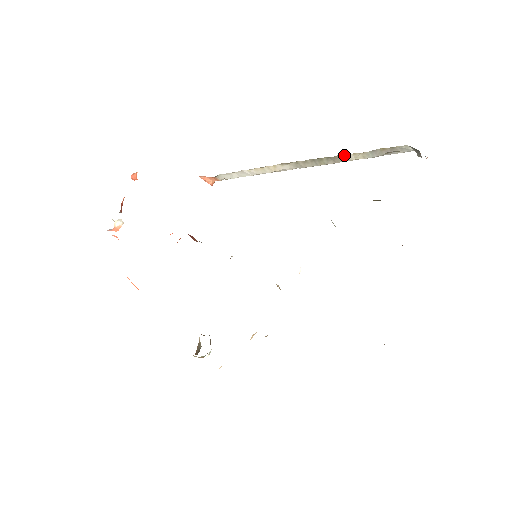
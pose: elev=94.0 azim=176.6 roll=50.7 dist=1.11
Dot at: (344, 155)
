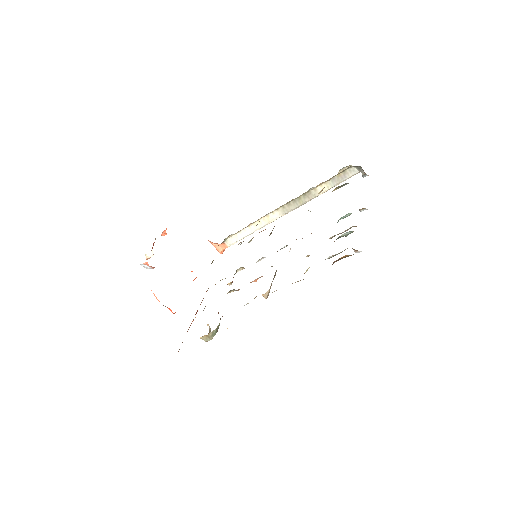
Dot at: (314, 189)
